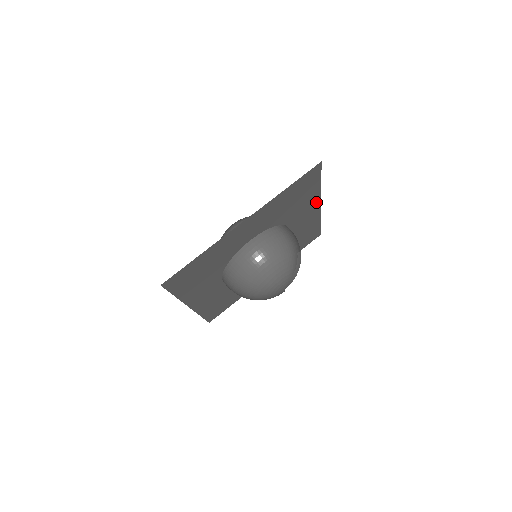
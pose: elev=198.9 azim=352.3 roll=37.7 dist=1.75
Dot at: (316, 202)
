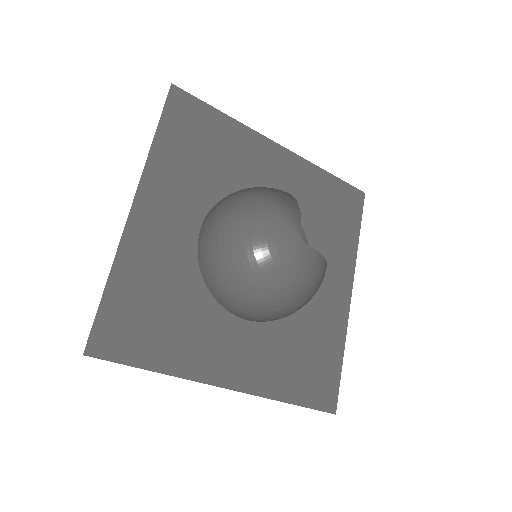
Dot at: (263, 144)
